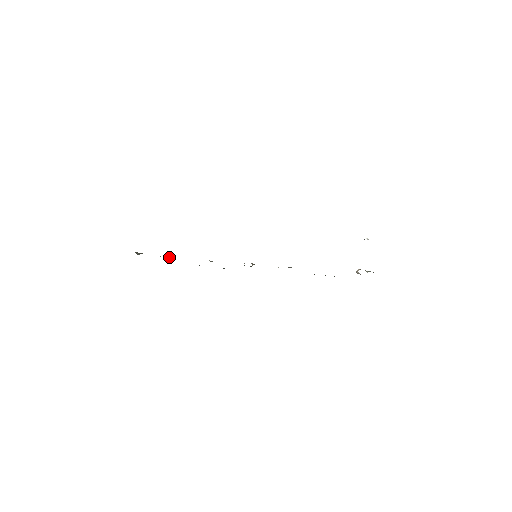
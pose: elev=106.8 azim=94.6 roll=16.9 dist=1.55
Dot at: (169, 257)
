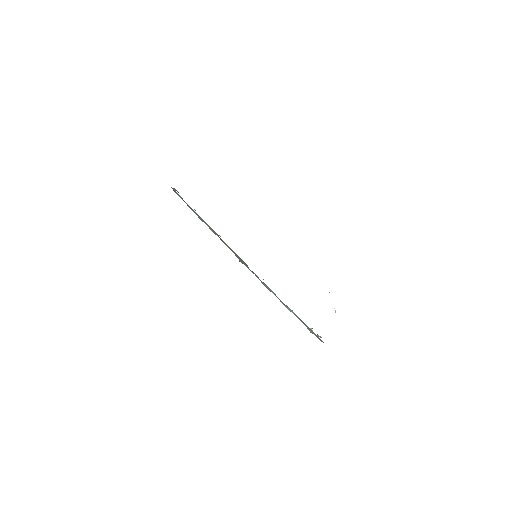
Dot at: occluded
